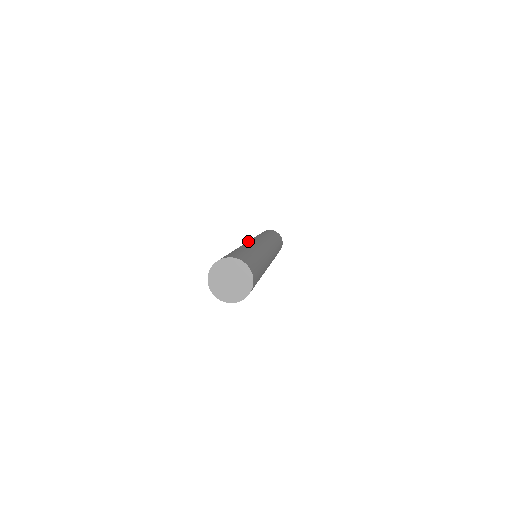
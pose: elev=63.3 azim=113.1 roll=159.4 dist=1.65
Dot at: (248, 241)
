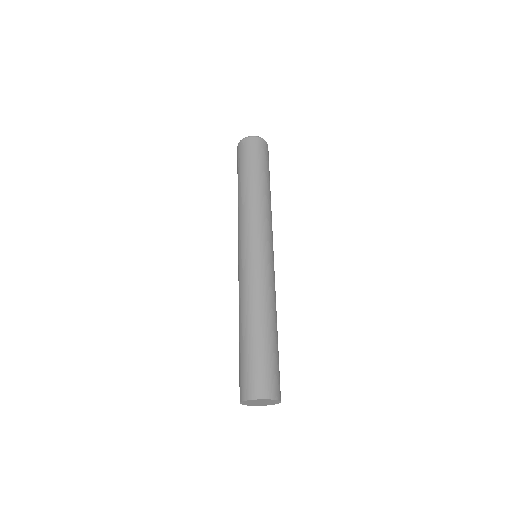
Dot at: (265, 256)
